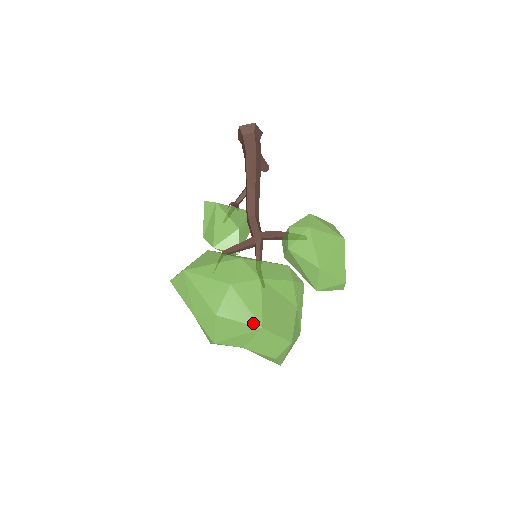
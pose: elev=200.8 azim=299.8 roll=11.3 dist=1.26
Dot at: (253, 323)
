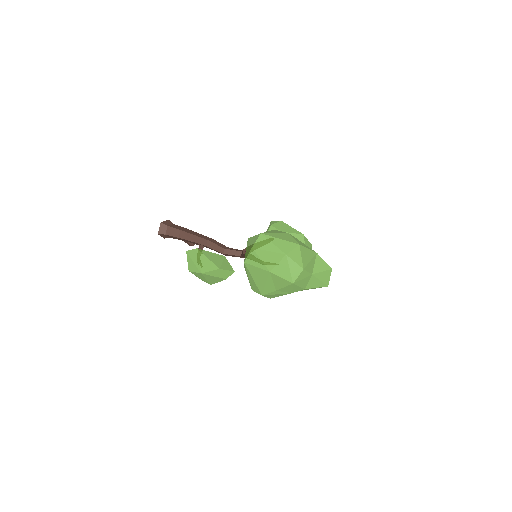
Dot at: (312, 250)
